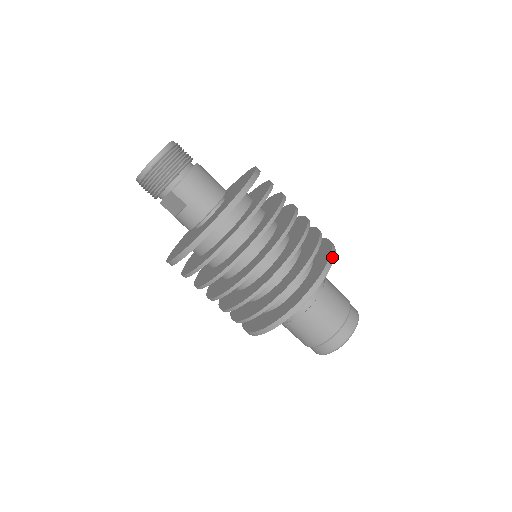
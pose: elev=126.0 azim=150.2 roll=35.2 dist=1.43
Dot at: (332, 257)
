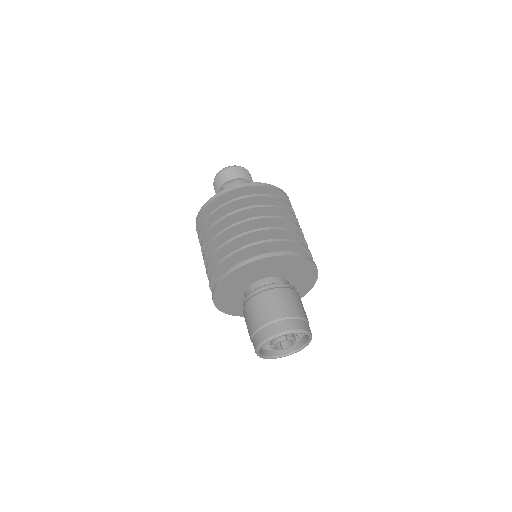
Dot at: (294, 254)
